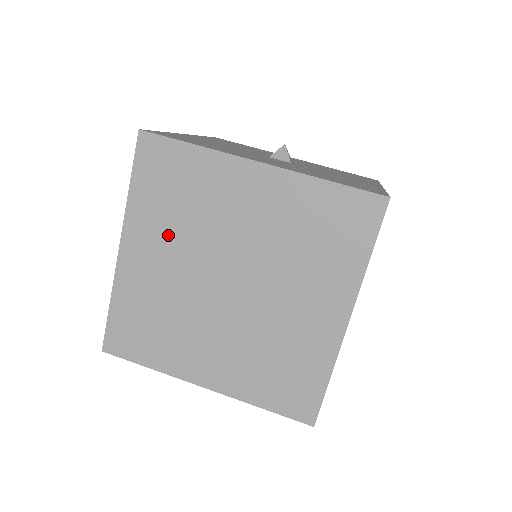
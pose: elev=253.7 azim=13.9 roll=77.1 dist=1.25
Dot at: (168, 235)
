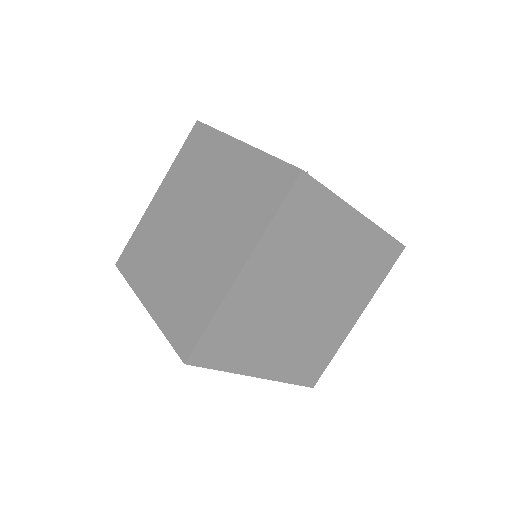
Dot at: (179, 188)
